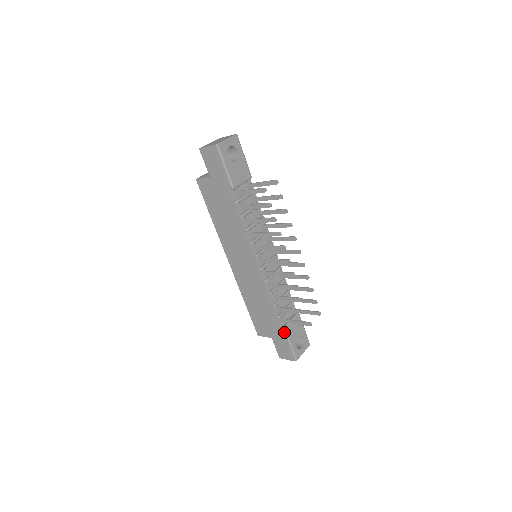
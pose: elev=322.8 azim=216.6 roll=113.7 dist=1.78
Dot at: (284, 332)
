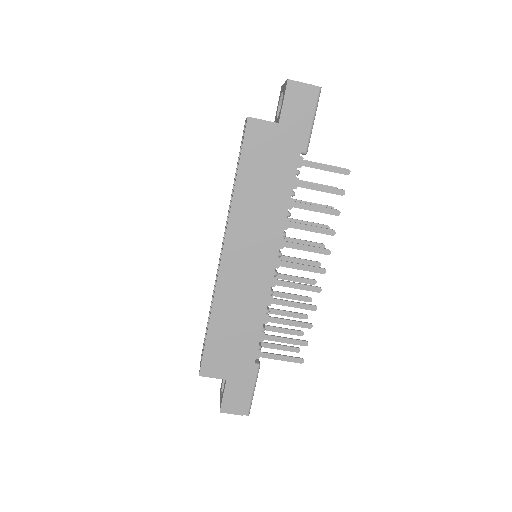
Dot at: (256, 370)
